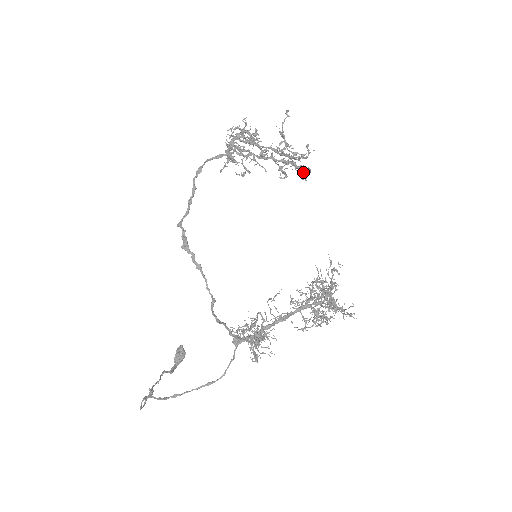
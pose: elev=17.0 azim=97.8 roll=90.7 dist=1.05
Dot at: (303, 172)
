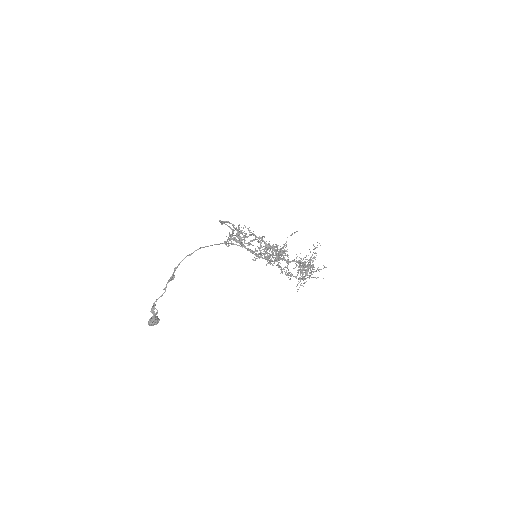
Dot at: (269, 258)
